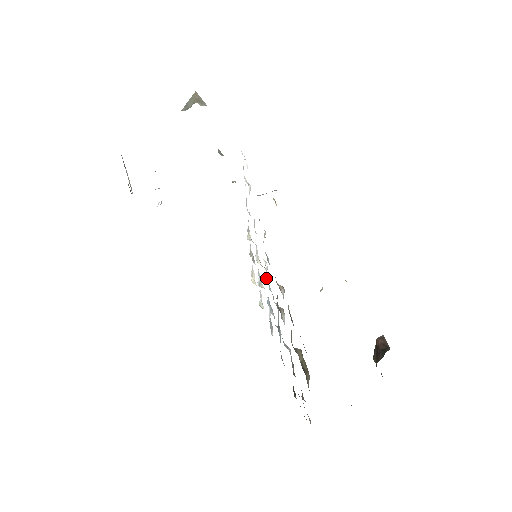
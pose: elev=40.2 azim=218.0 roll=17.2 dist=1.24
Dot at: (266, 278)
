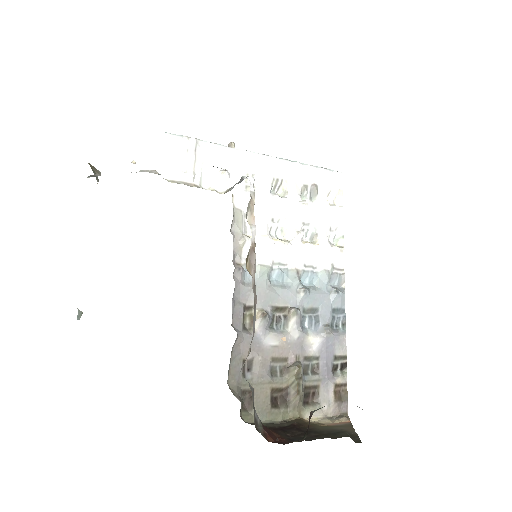
Dot at: (273, 276)
